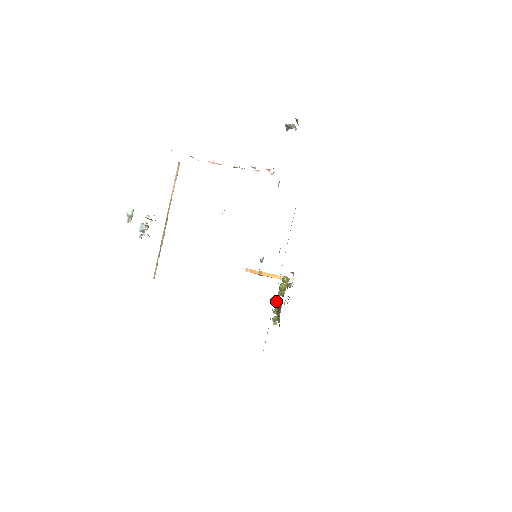
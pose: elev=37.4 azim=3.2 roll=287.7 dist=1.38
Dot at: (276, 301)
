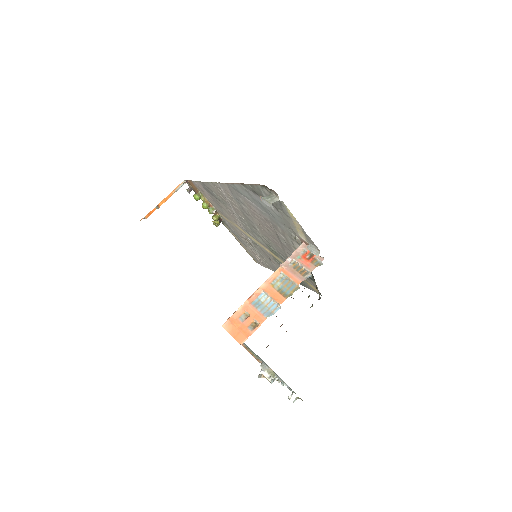
Dot at: (214, 219)
